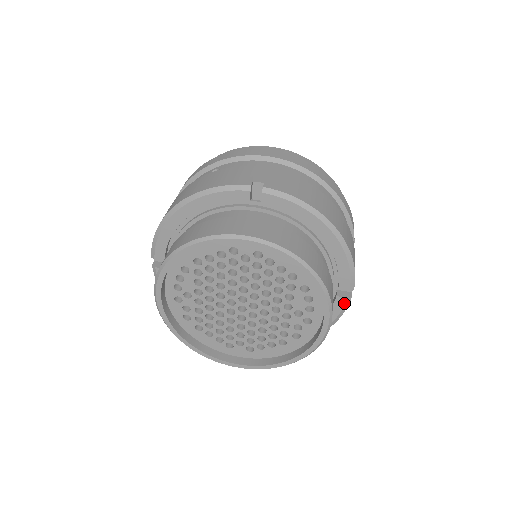
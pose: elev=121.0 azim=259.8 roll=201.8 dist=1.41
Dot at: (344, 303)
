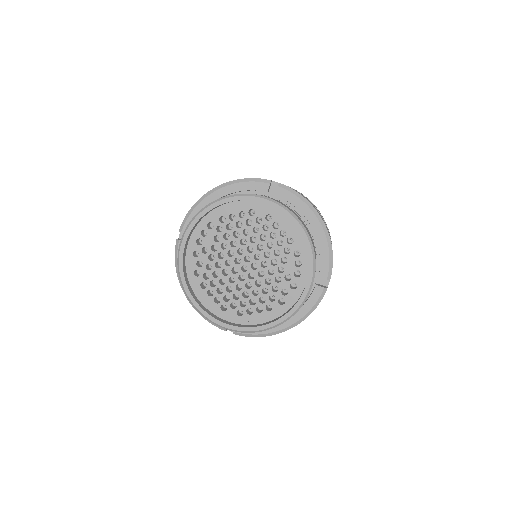
Dot at: (321, 292)
